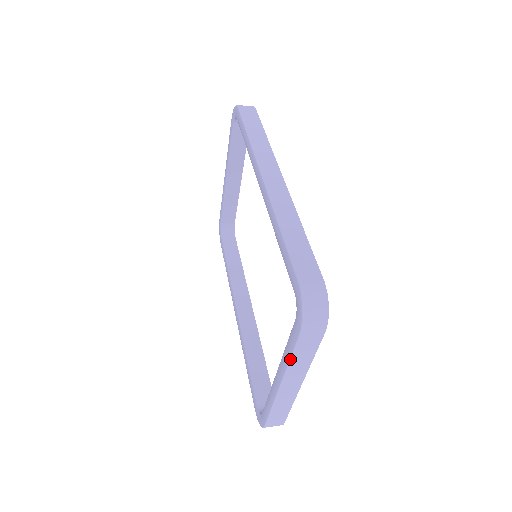
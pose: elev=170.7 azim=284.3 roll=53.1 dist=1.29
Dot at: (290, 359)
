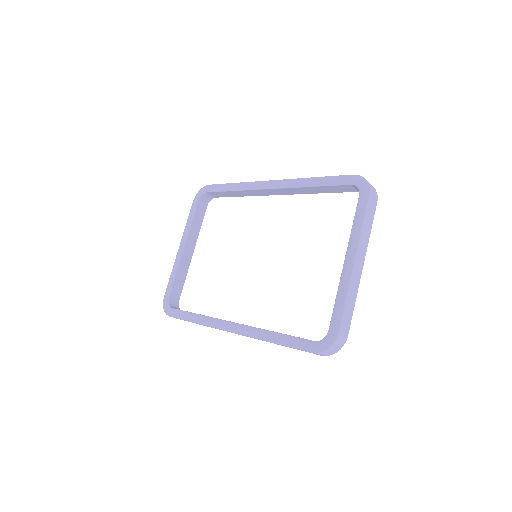
Dot at: (363, 224)
